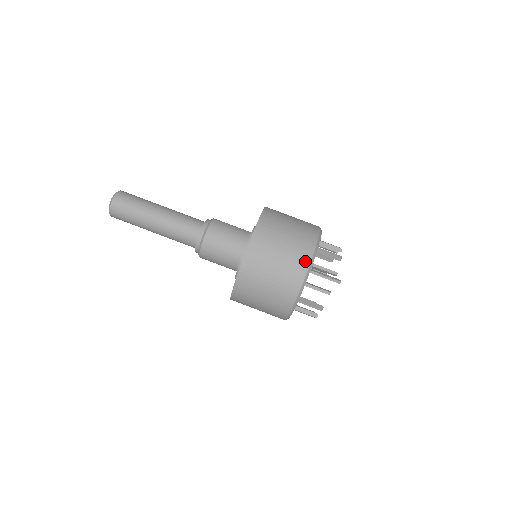
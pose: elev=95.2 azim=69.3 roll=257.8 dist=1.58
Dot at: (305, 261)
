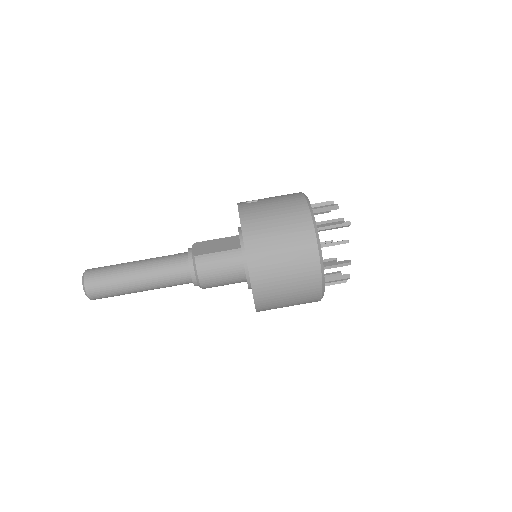
Dot at: (316, 282)
